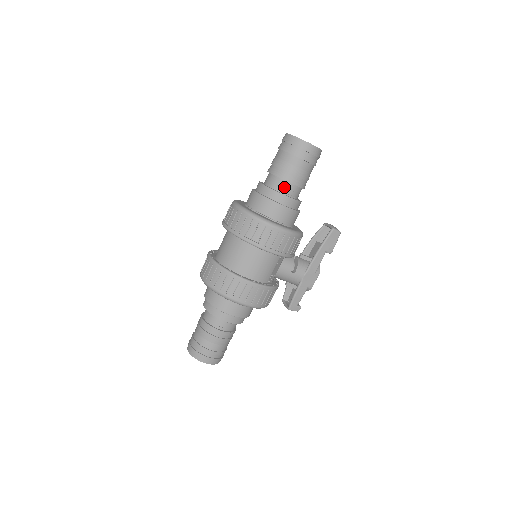
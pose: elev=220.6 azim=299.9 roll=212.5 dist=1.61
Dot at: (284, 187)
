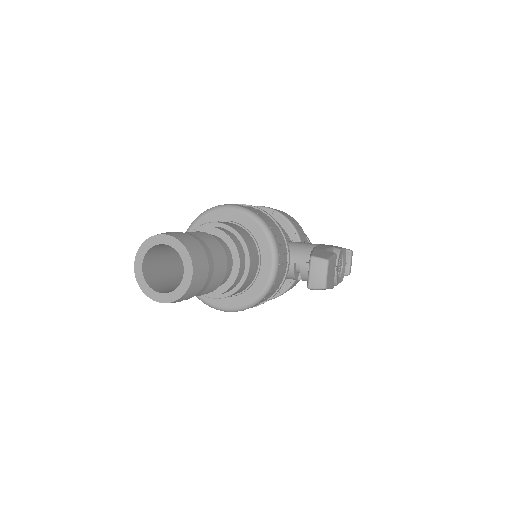
Dot at: occluded
